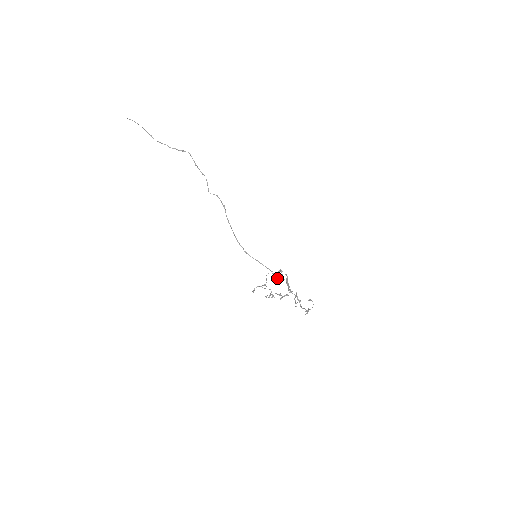
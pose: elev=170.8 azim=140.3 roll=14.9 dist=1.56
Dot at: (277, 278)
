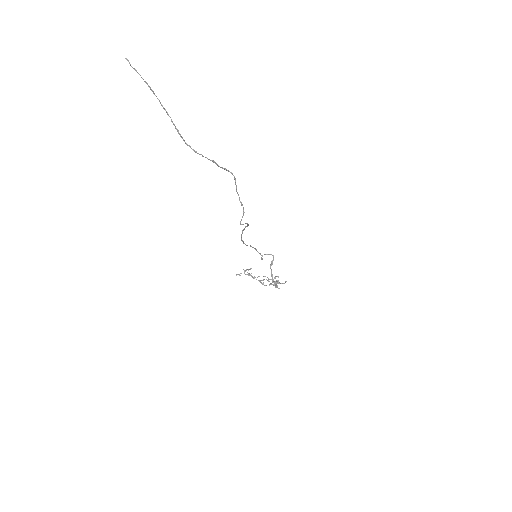
Dot at: (262, 256)
